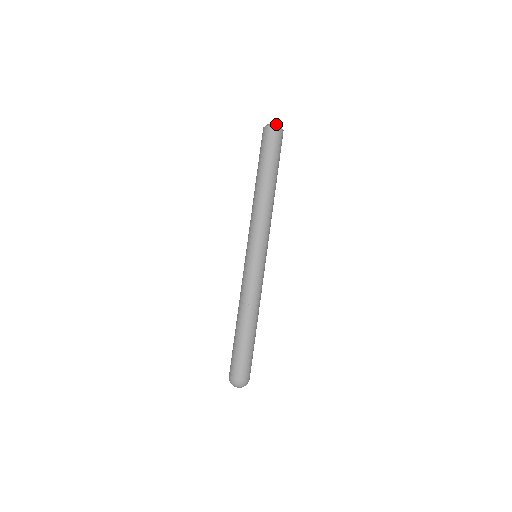
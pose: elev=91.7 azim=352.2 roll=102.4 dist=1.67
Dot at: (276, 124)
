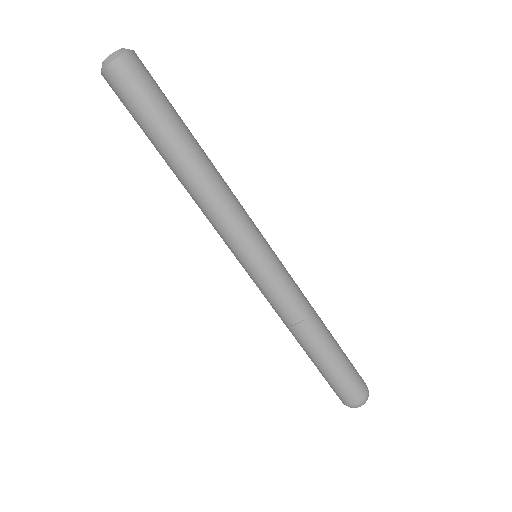
Dot at: (109, 55)
